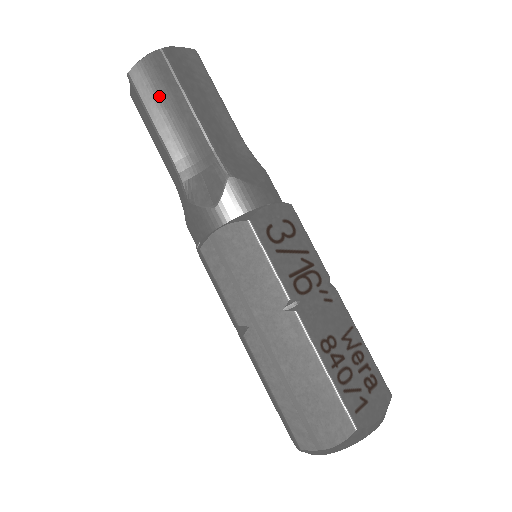
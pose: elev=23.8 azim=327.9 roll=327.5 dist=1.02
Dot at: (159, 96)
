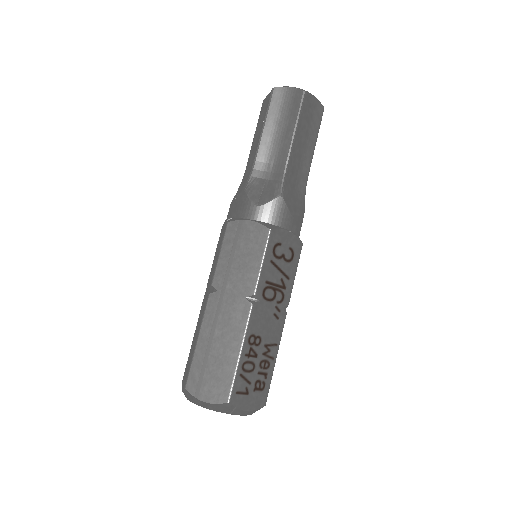
Dot at: (280, 116)
